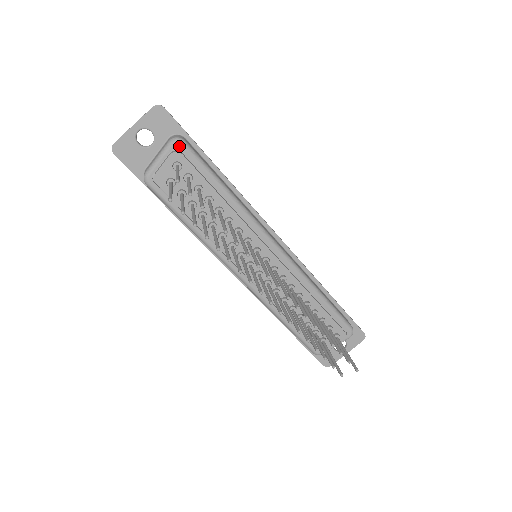
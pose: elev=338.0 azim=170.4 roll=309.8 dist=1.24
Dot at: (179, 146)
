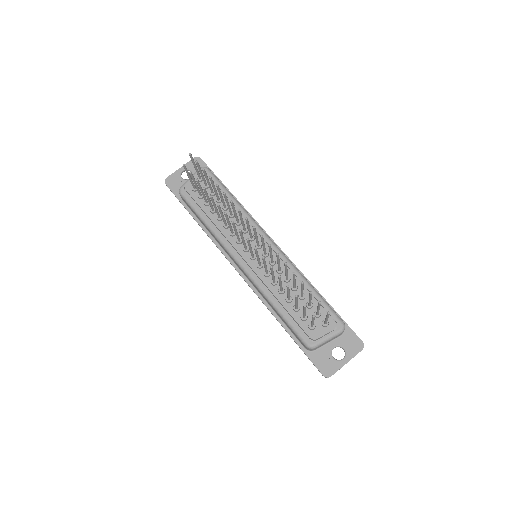
Dot at: occluded
